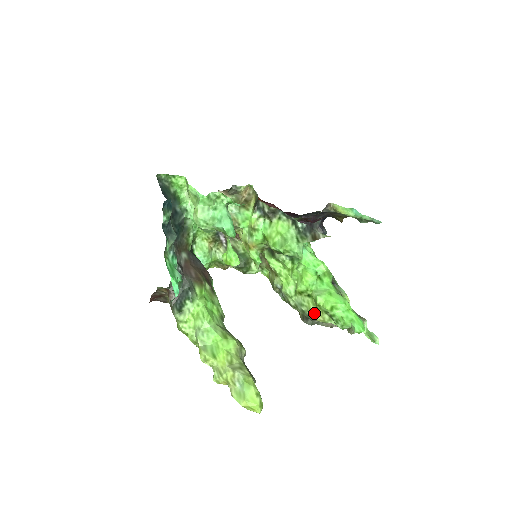
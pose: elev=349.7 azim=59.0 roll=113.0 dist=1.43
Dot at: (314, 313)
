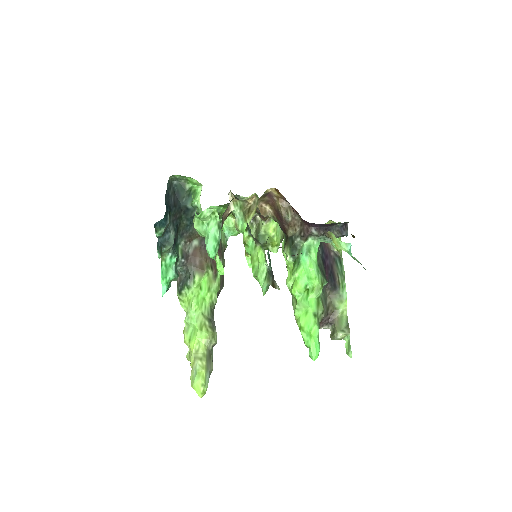
Dot at: (295, 318)
